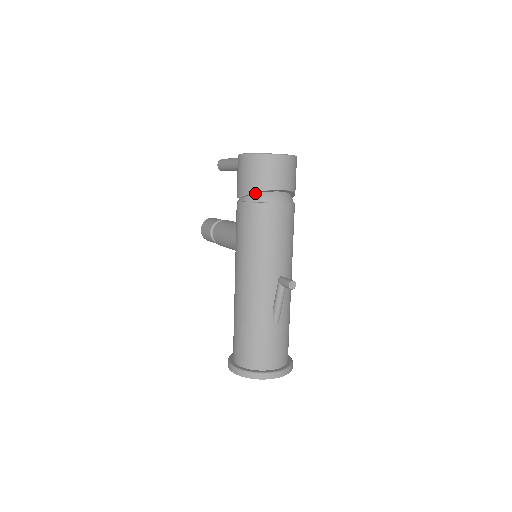
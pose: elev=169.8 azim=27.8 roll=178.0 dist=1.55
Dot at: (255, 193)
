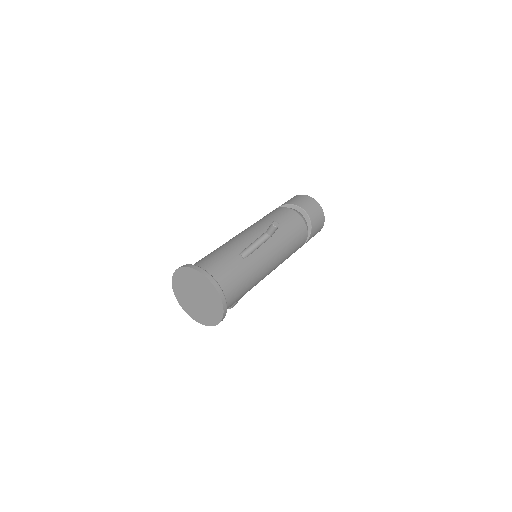
Dot at: occluded
